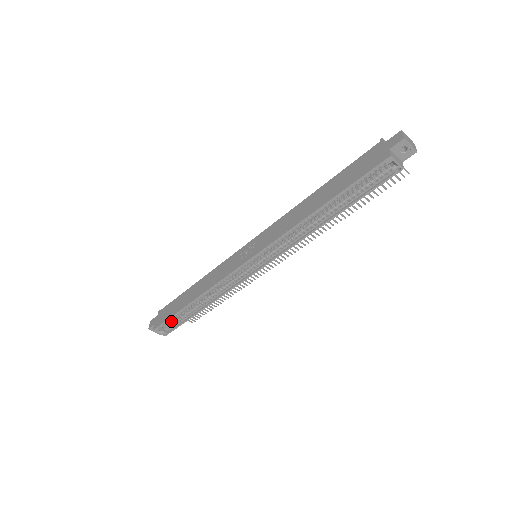
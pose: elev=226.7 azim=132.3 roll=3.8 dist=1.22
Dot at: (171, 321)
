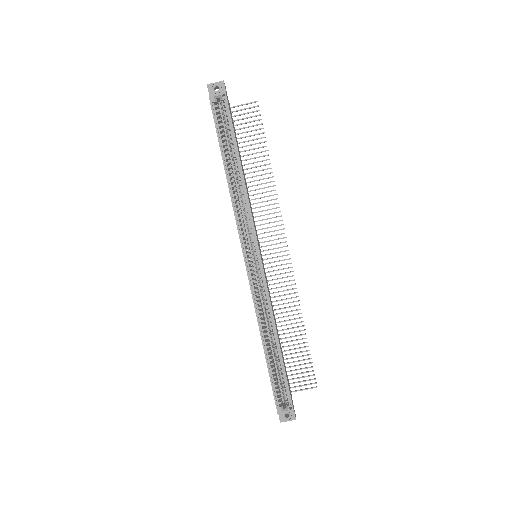
Dot at: occluded
